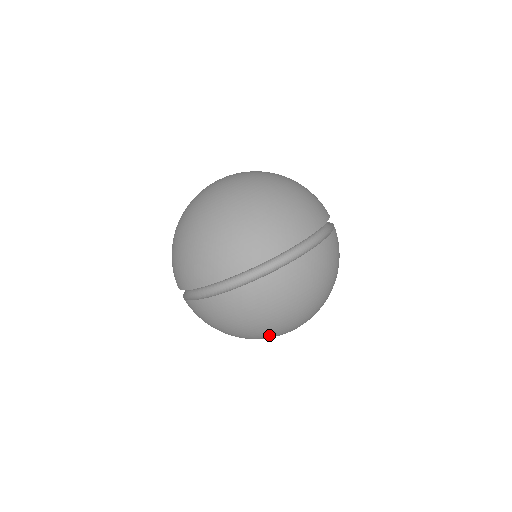
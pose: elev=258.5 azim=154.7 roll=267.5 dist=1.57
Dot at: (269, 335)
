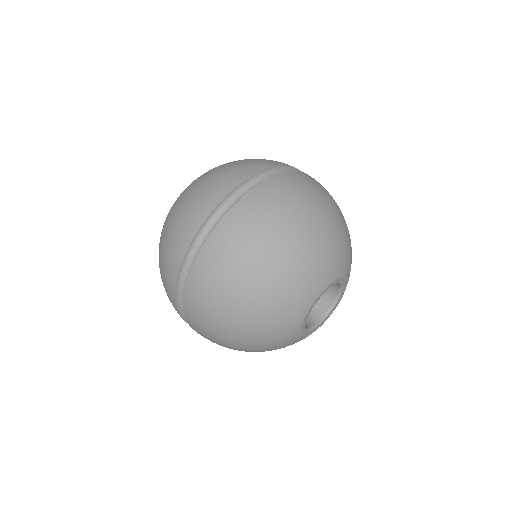
Dot at: (344, 245)
